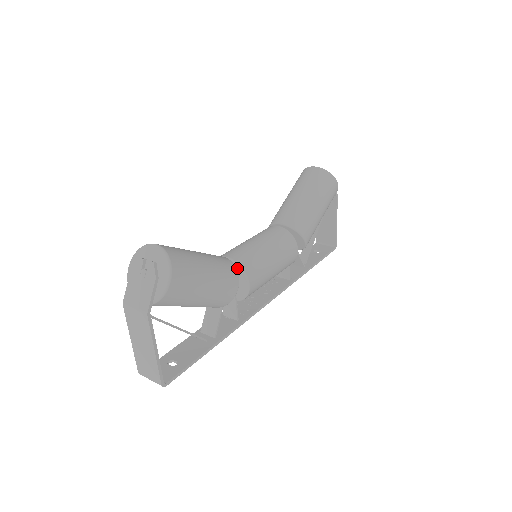
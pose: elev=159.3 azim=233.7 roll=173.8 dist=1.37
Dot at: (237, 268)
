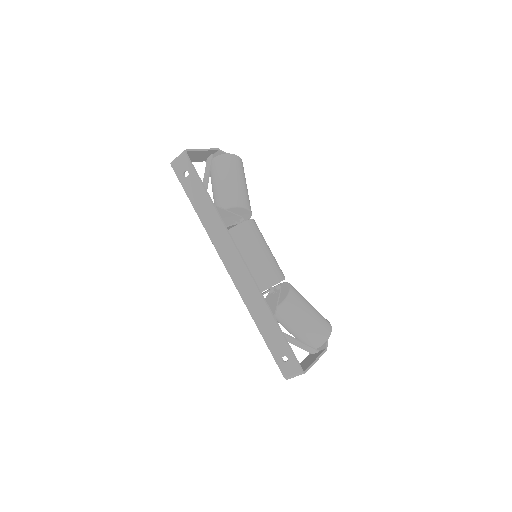
Dot at: occluded
